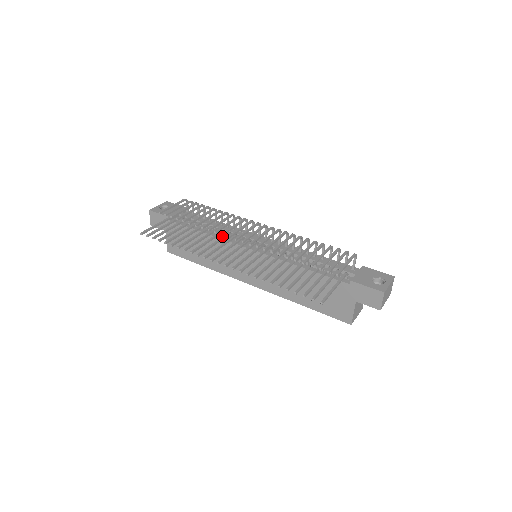
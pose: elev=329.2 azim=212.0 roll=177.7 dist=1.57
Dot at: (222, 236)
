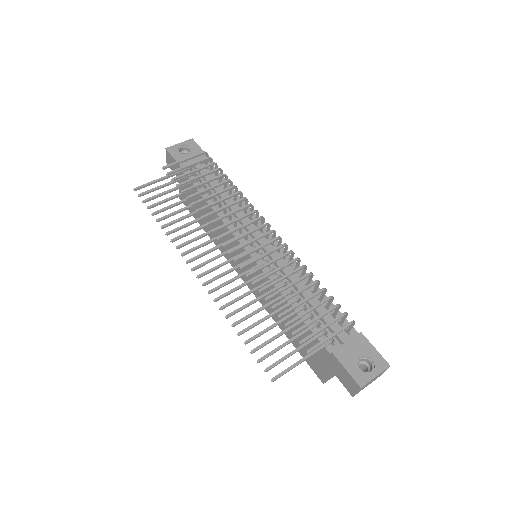
Dot at: (226, 218)
